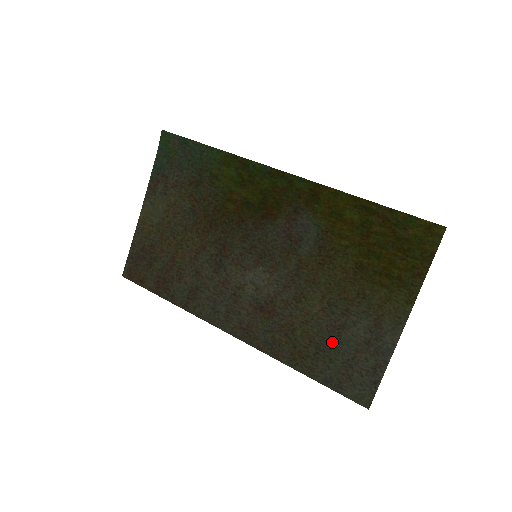
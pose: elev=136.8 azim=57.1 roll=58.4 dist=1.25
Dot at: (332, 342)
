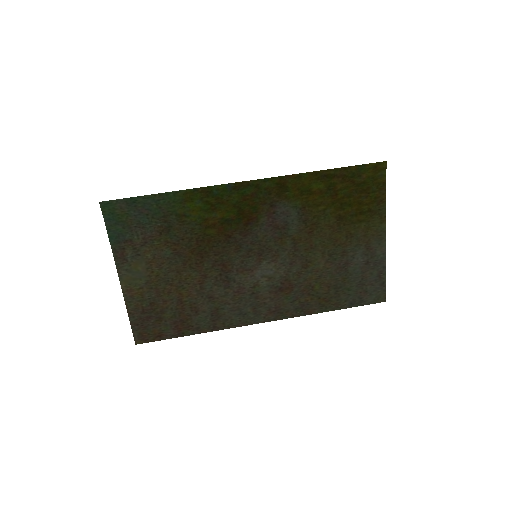
Dot at: (344, 278)
